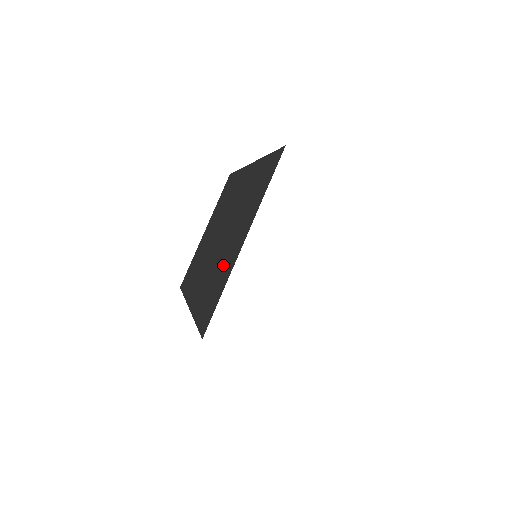
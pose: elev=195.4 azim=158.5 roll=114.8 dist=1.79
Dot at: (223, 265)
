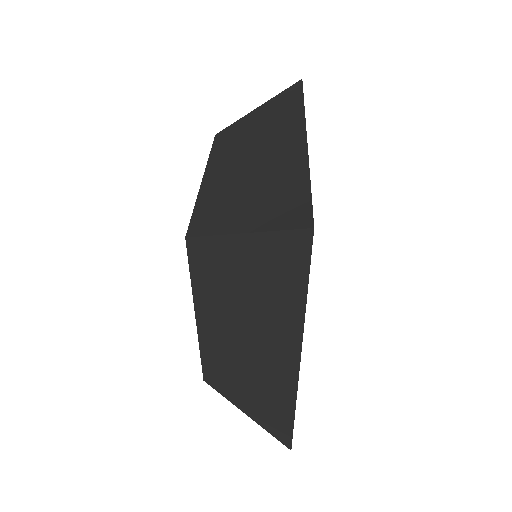
Dot at: (273, 385)
